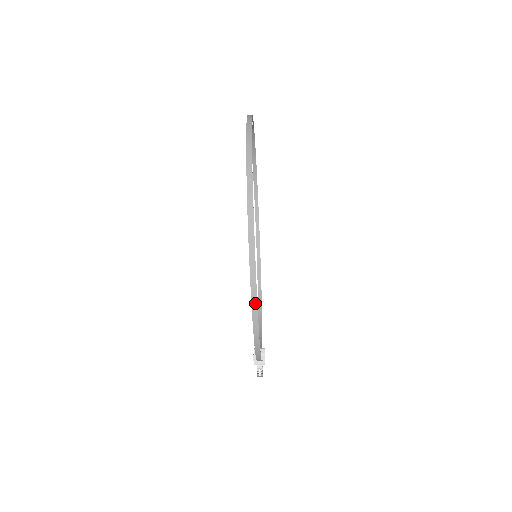
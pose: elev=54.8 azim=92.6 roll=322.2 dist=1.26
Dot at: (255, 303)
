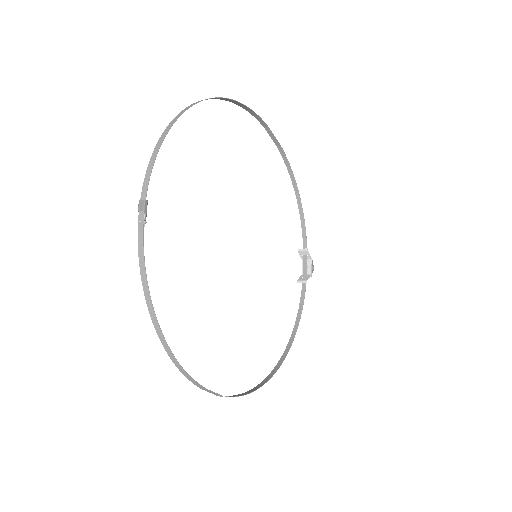
Dot at: (275, 371)
